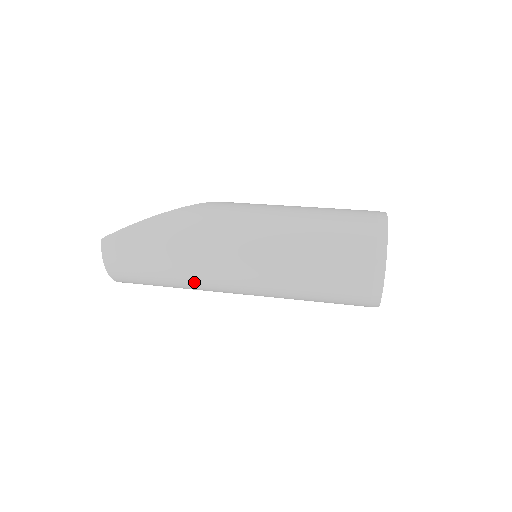
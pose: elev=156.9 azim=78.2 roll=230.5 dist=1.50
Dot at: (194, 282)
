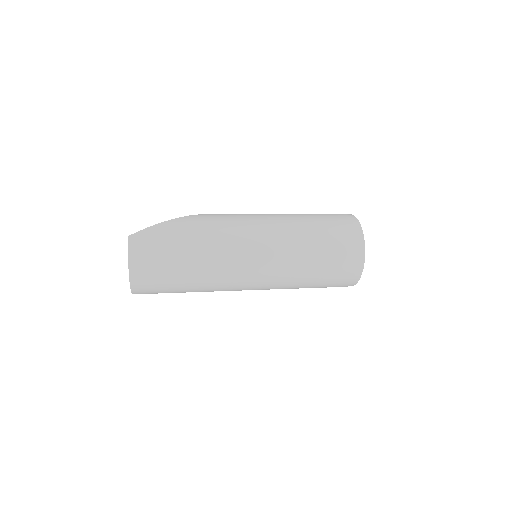
Dot at: (214, 271)
